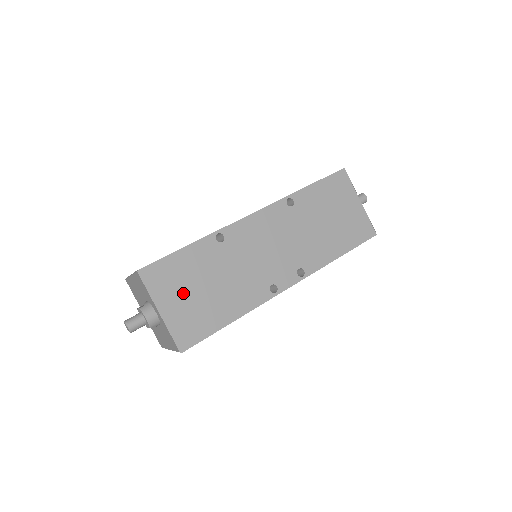
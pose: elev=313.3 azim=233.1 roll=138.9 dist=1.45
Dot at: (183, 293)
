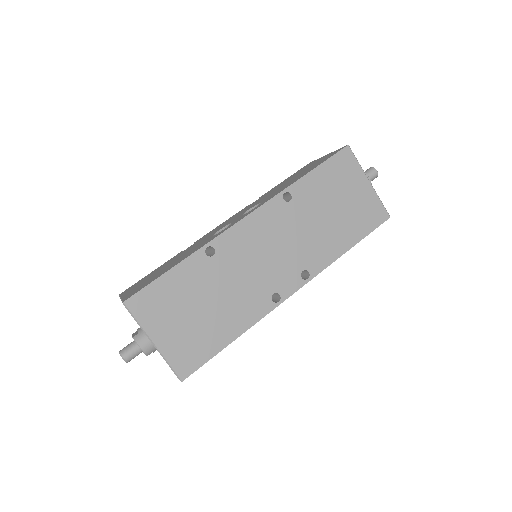
Dot at: (176, 319)
